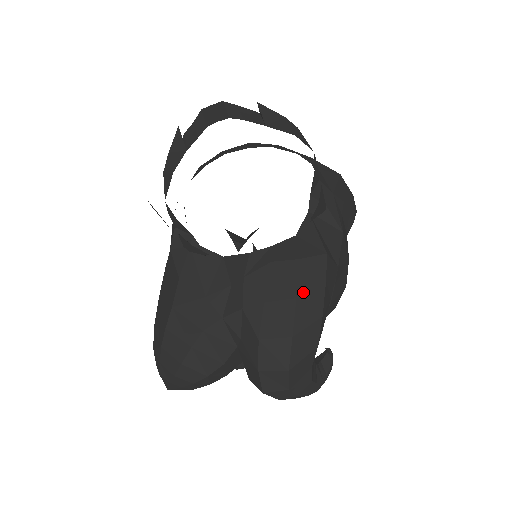
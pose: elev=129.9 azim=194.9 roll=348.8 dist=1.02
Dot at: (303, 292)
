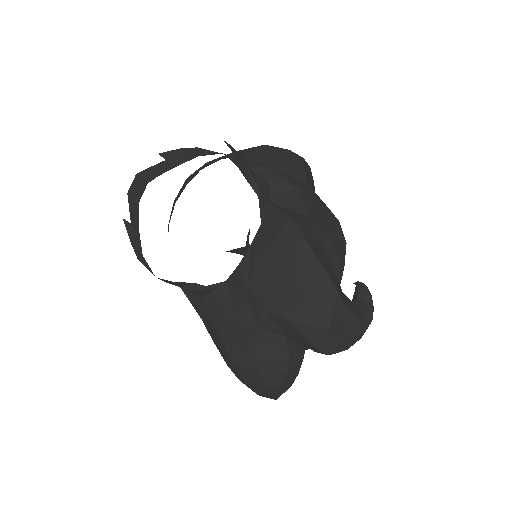
Dot at: (294, 263)
